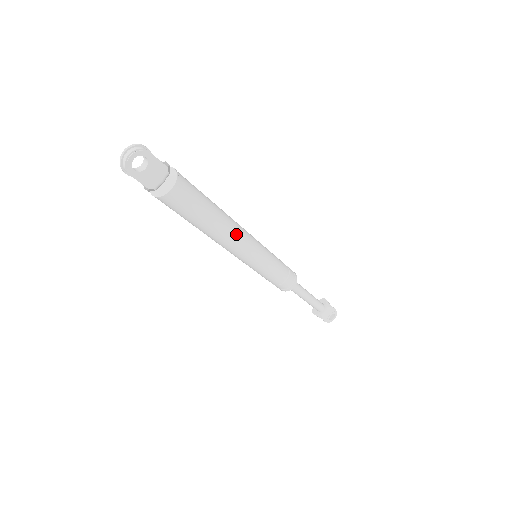
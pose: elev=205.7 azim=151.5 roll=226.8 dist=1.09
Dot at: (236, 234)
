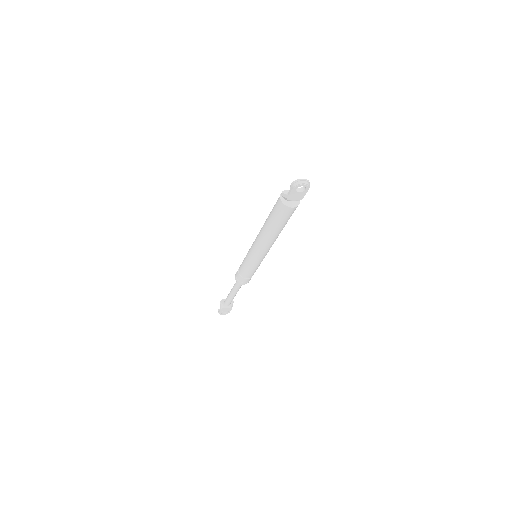
Dot at: (272, 243)
